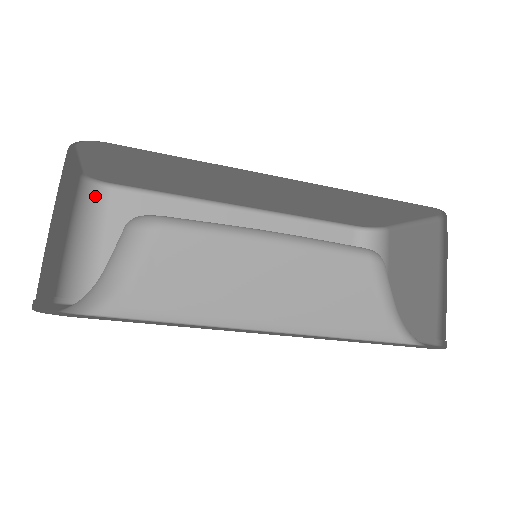
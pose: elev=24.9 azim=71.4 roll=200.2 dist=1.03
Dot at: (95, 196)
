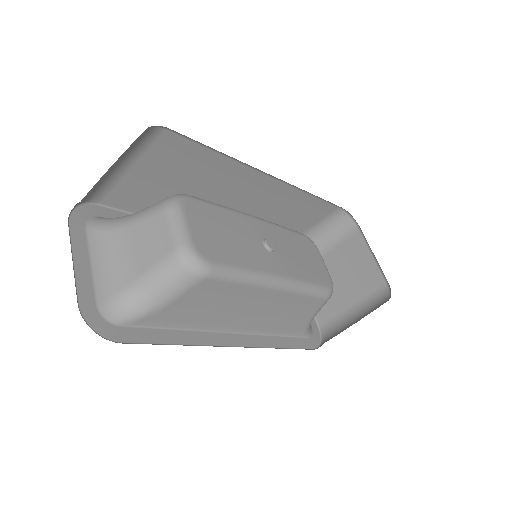
Dot at: (147, 134)
